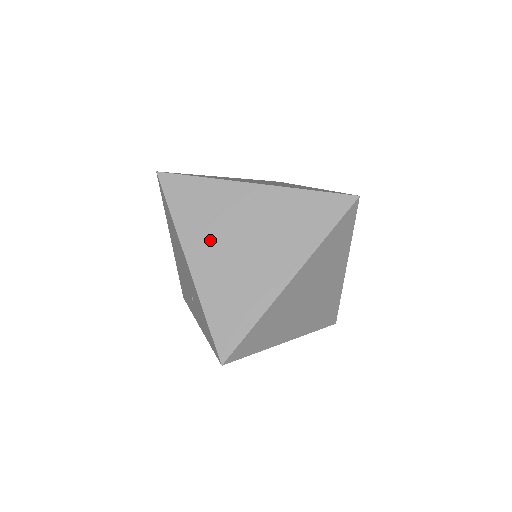
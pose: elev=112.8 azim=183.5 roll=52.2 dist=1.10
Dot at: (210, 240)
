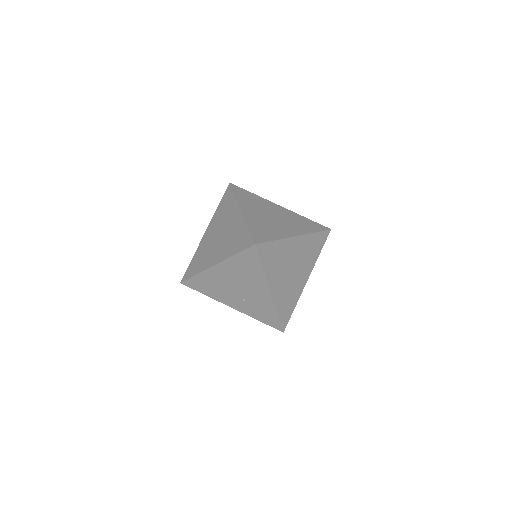
Dot at: (279, 275)
